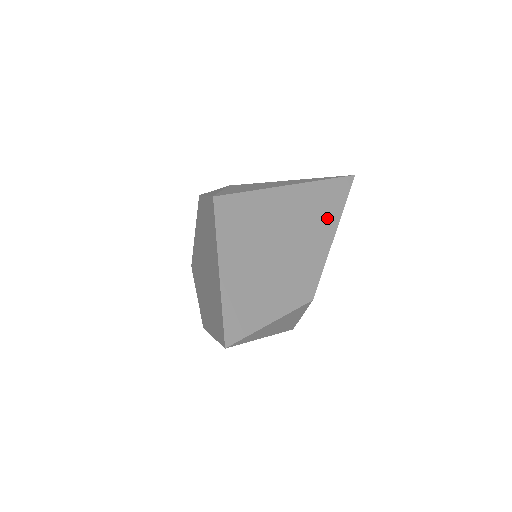
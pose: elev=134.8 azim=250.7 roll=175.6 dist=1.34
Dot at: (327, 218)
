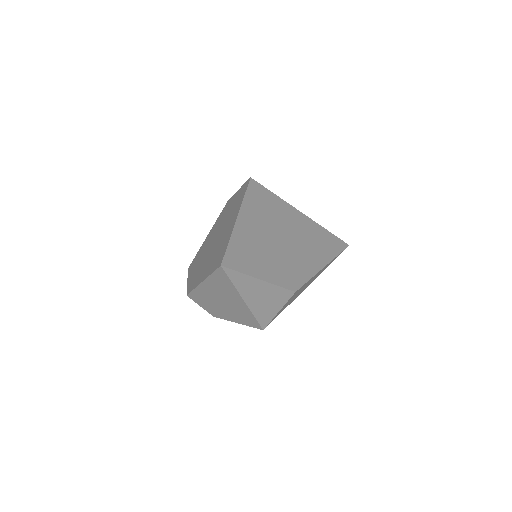
Dot at: (322, 253)
